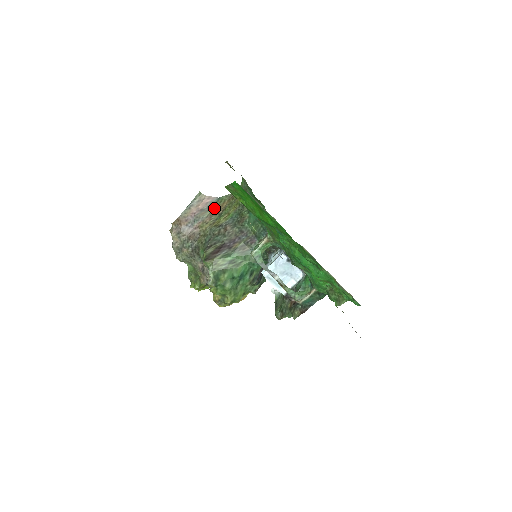
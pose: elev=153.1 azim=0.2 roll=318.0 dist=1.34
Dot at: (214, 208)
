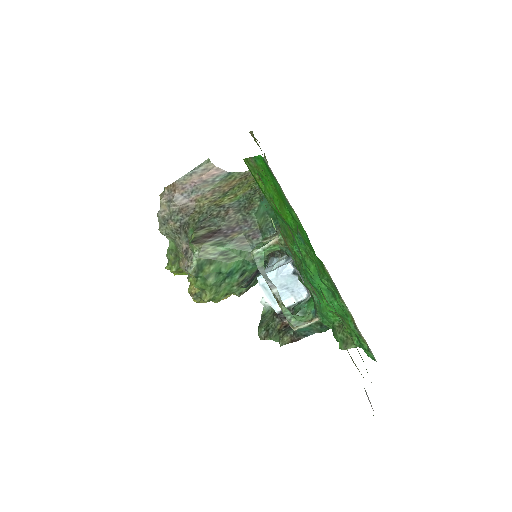
Dot at: (220, 183)
